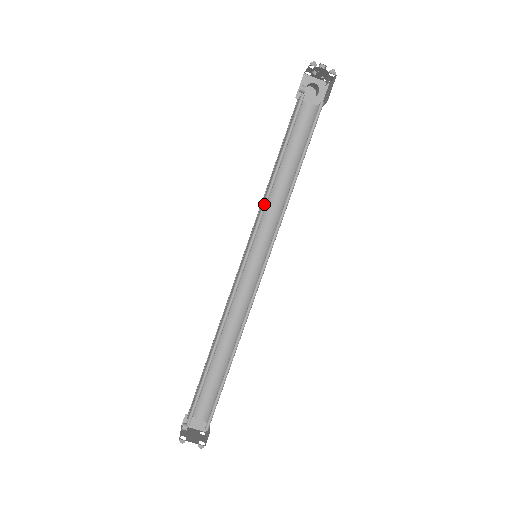
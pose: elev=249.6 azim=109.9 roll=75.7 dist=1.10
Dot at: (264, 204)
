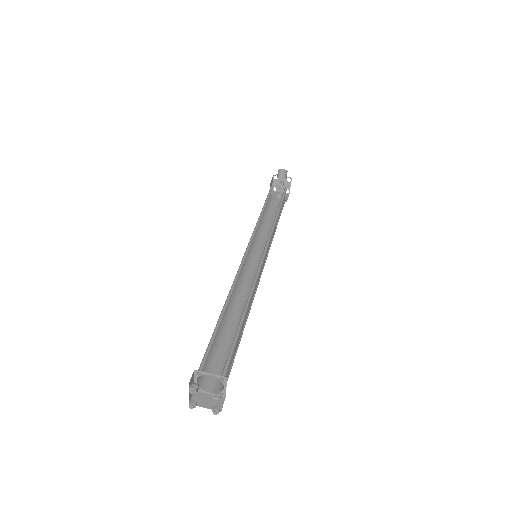
Dot at: (257, 226)
